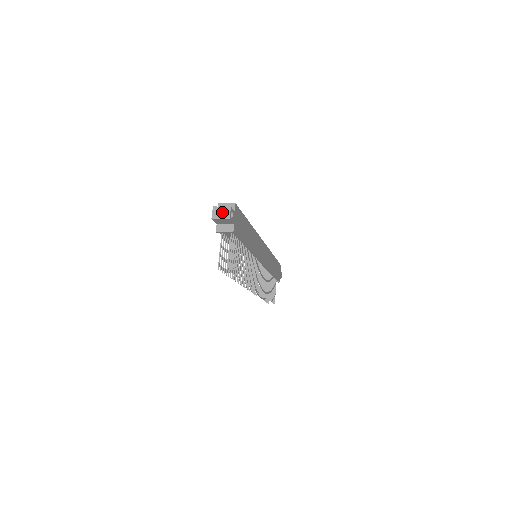
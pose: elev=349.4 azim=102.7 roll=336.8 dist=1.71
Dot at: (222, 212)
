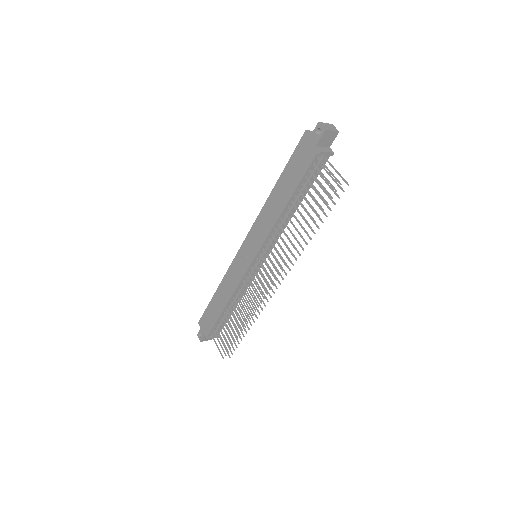
Dot at: (329, 126)
